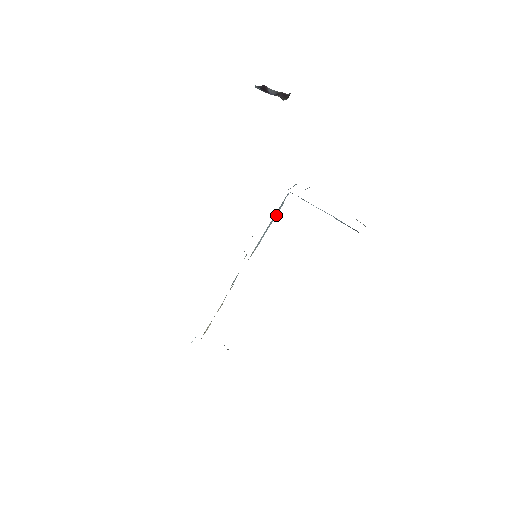
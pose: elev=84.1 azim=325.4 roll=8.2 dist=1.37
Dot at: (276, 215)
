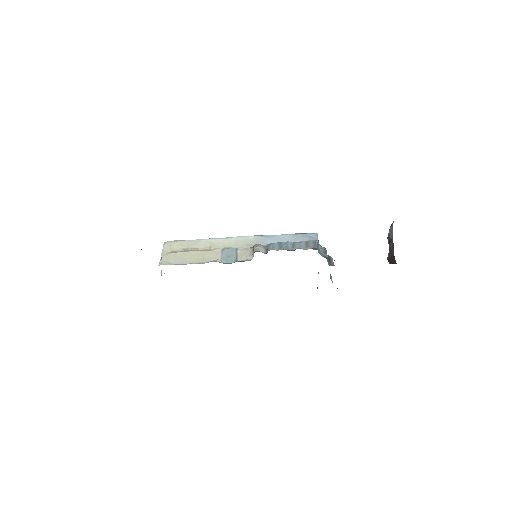
Dot at: occluded
